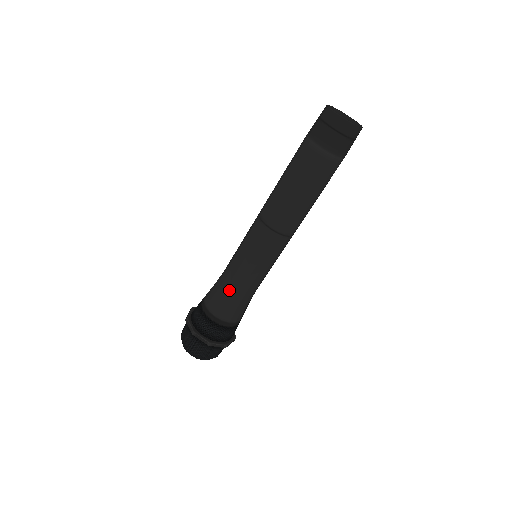
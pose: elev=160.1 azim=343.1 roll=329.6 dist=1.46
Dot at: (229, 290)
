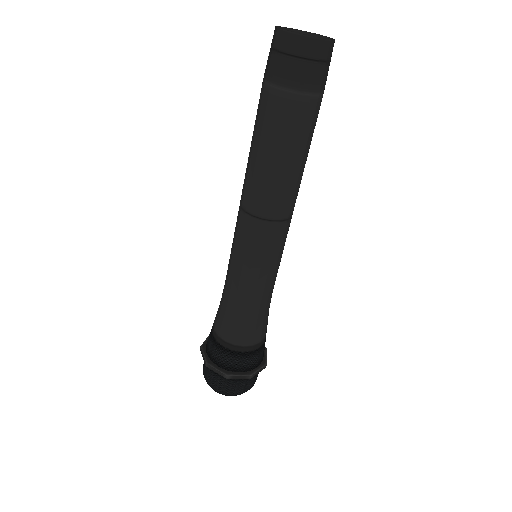
Dot at: (223, 295)
